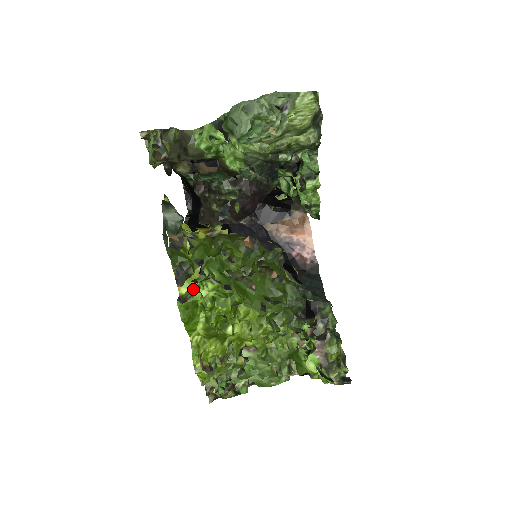
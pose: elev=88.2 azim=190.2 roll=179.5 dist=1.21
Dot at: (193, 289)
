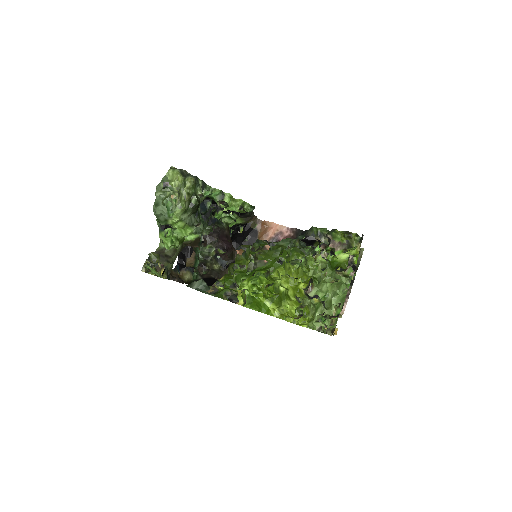
Dot at: (243, 295)
